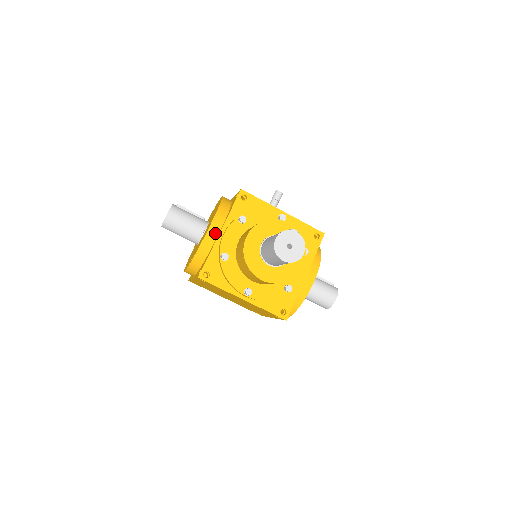
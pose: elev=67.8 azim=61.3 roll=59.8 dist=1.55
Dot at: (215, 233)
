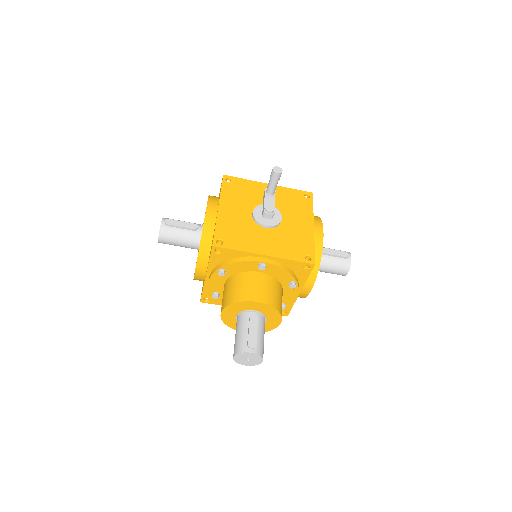
Dot at: (202, 274)
